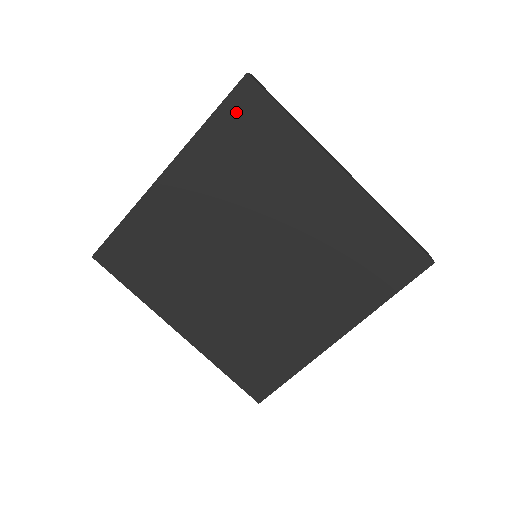
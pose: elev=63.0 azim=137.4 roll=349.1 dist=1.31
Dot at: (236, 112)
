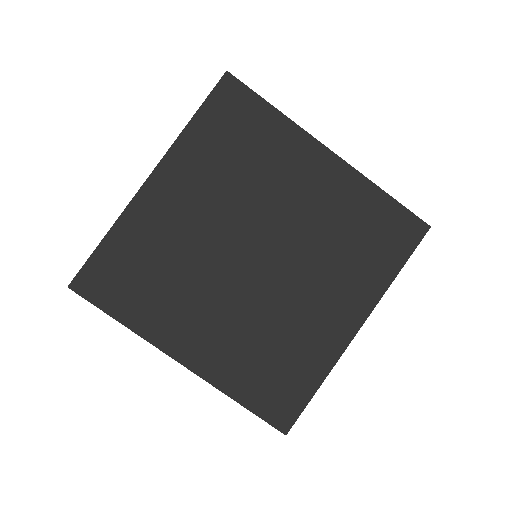
Dot at: (220, 107)
